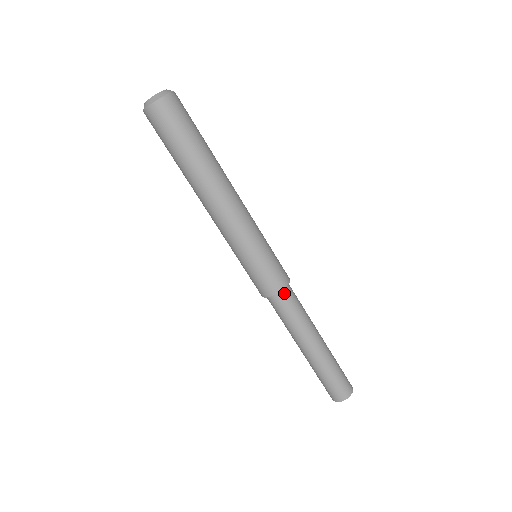
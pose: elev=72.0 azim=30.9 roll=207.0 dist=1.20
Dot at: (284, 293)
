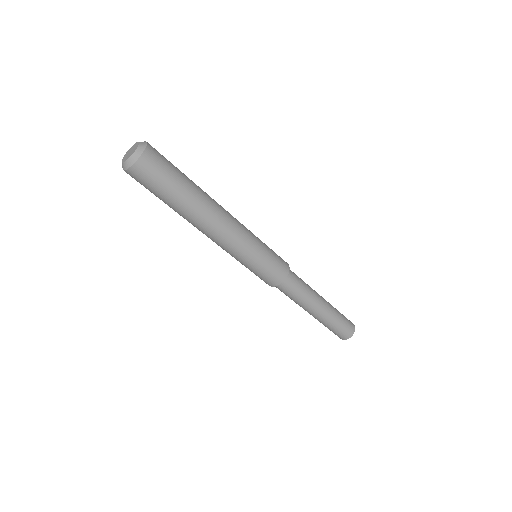
Dot at: (282, 284)
